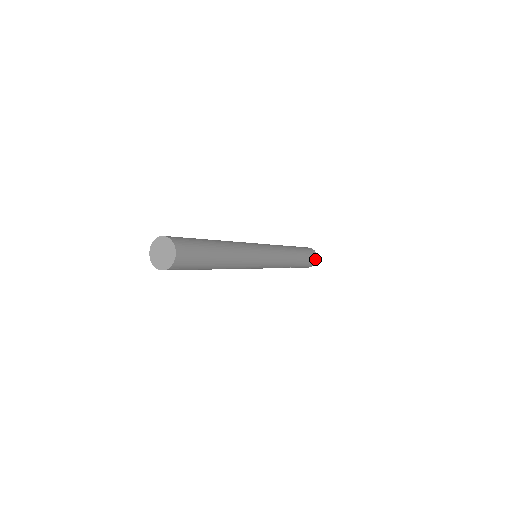
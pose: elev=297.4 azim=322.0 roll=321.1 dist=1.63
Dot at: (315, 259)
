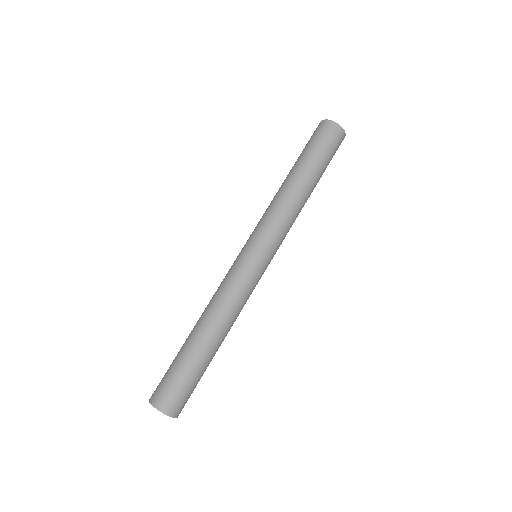
Dot at: (341, 135)
